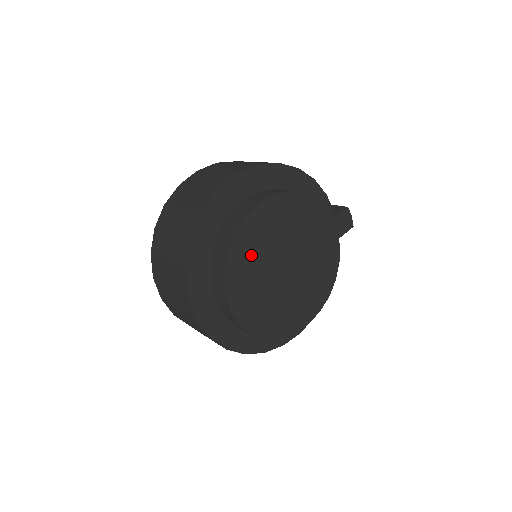
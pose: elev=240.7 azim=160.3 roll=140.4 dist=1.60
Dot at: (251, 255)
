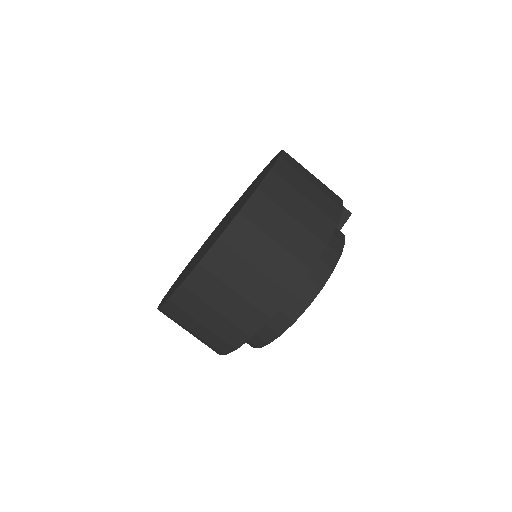
Dot at: occluded
